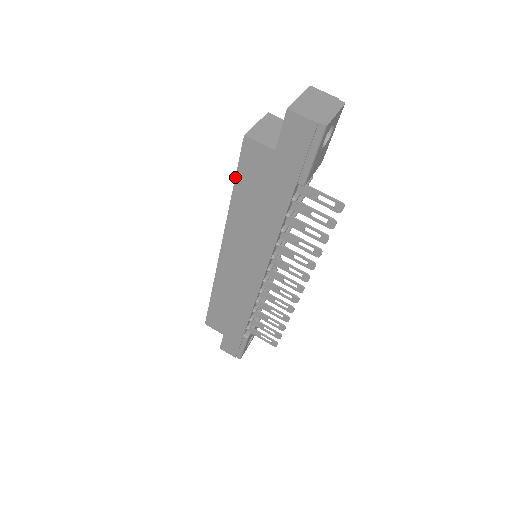
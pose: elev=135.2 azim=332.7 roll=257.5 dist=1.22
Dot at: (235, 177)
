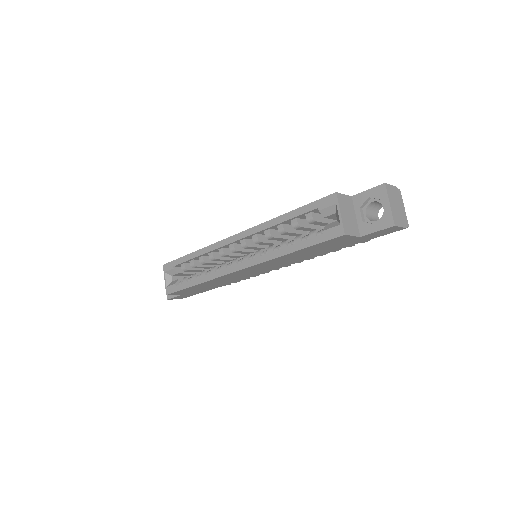
Dot at: (308, 247)
